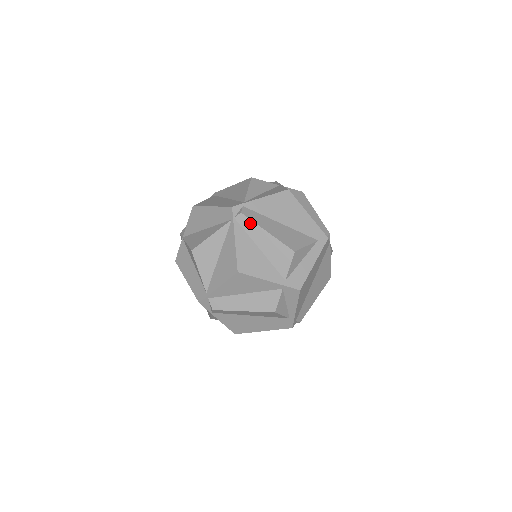
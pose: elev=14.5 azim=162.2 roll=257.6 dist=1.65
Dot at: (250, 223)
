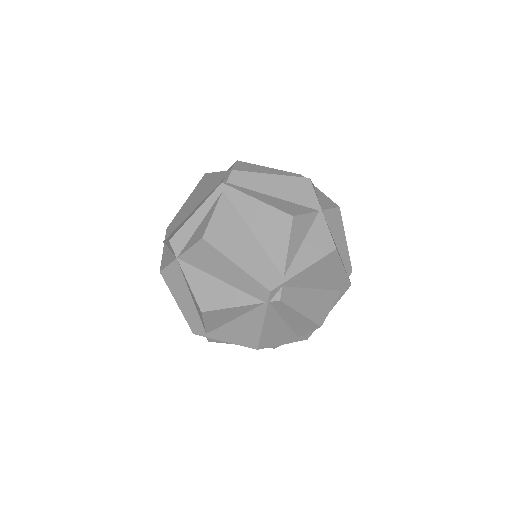
Dot at: (286, 307)
